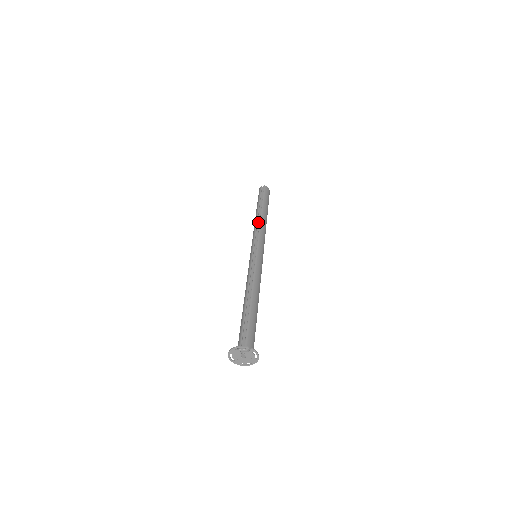
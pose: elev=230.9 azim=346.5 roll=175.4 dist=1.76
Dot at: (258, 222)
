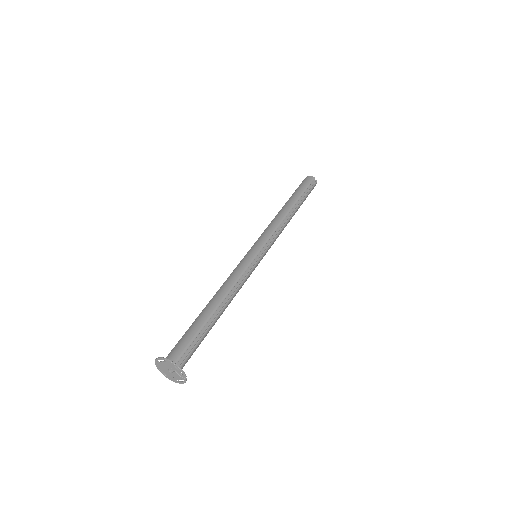
Dot at: (285, 219)
